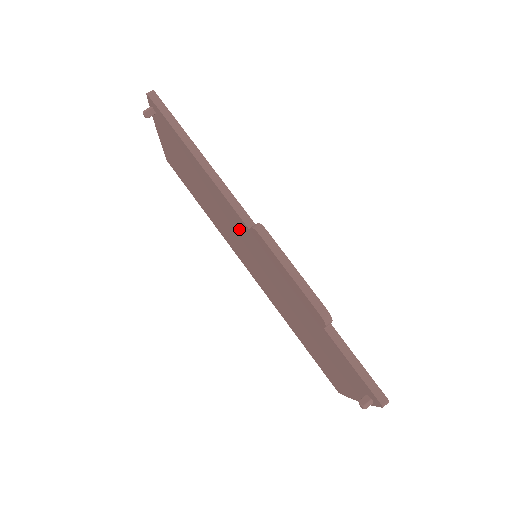
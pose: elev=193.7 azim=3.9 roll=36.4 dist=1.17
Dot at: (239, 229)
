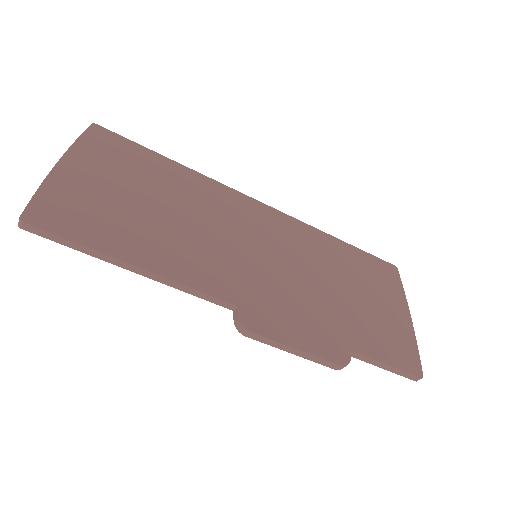
Dot at: occluded
